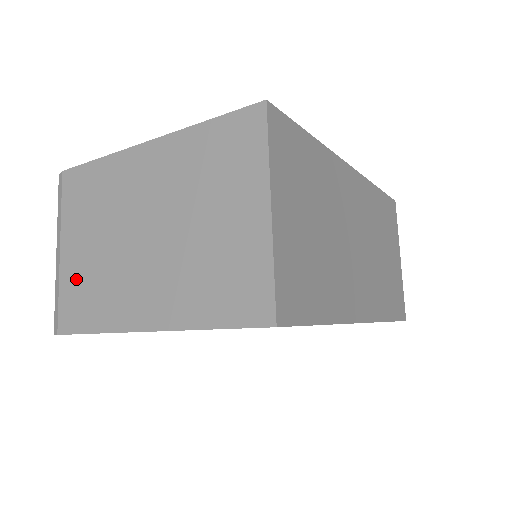
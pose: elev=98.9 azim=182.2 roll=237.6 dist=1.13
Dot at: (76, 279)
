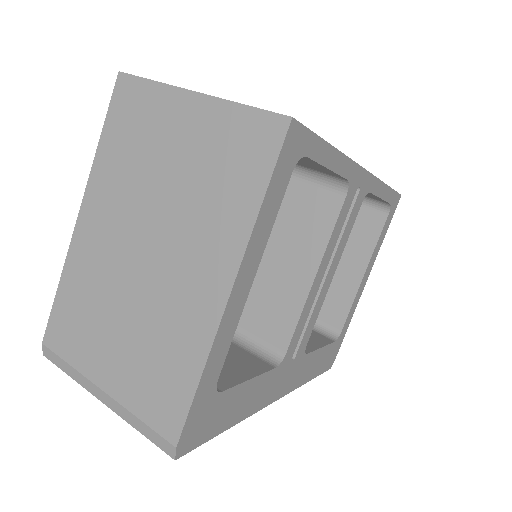
Dot at: (137, 379)
